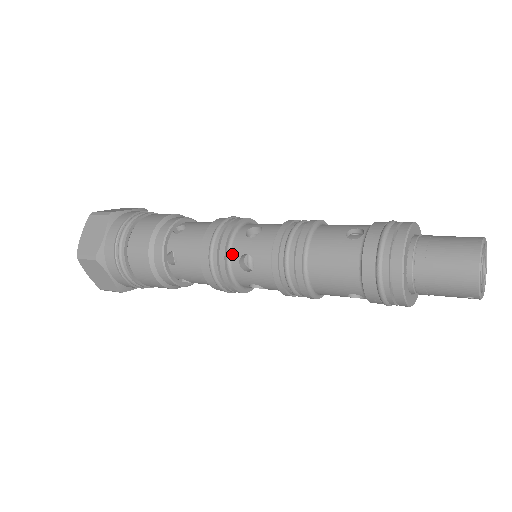
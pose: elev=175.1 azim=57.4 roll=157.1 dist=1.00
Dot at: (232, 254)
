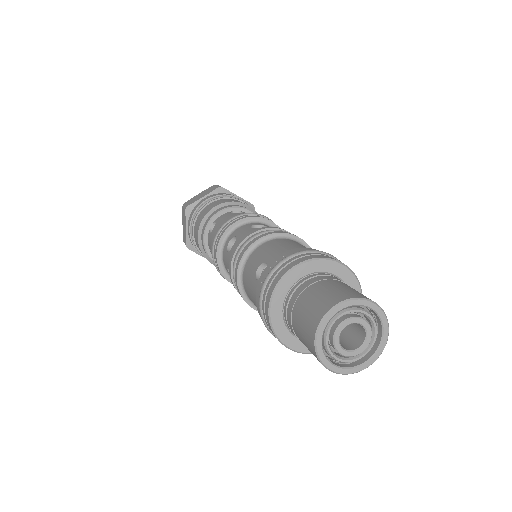
Dot at: (224, 265)
